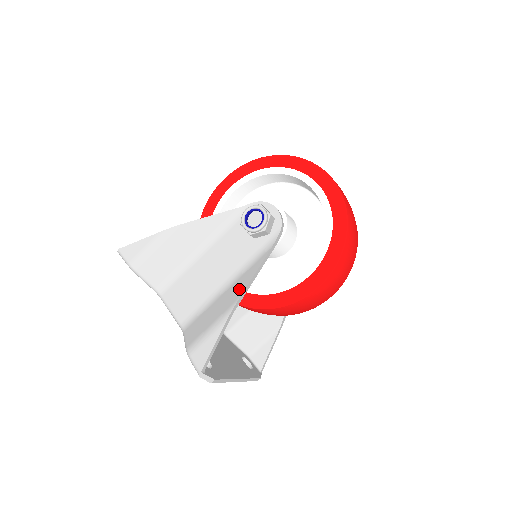
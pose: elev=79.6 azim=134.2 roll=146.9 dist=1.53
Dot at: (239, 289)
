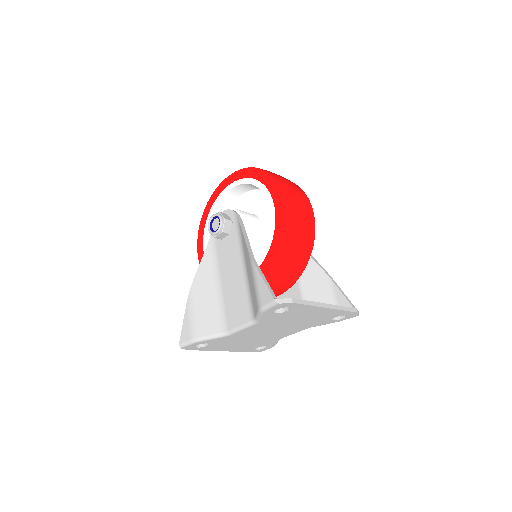
Dot at: (246, 251)
